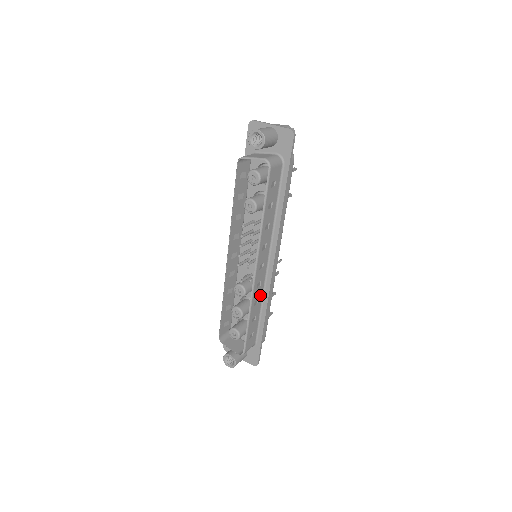
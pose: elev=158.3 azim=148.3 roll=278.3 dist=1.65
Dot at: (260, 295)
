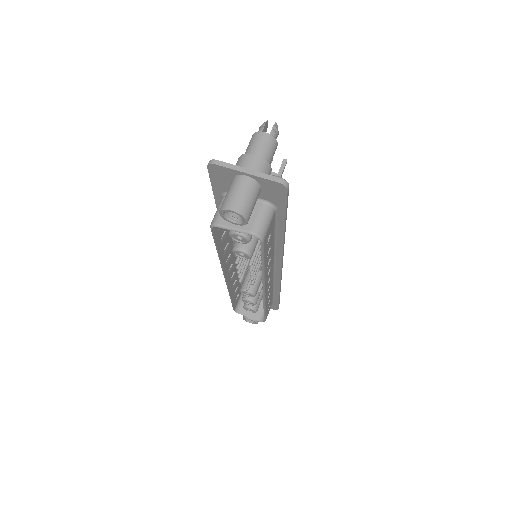
Dot at: (271, 287)
